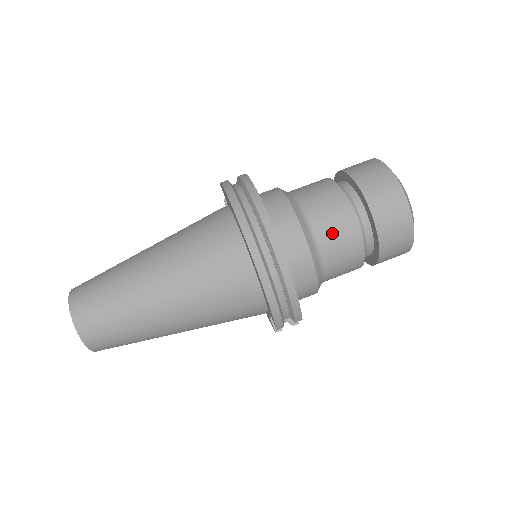
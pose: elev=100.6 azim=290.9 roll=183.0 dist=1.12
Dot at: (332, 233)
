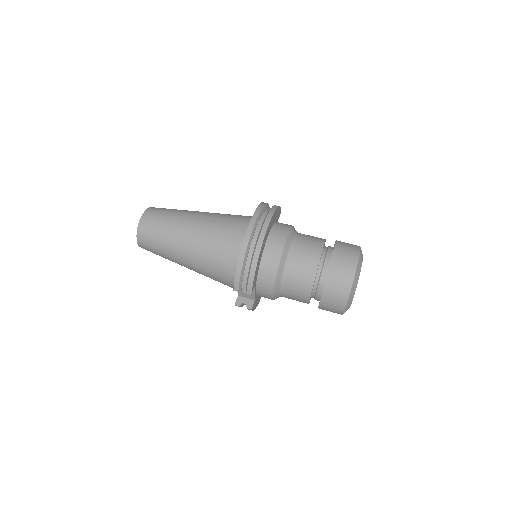
Dot at: (301, 259)
